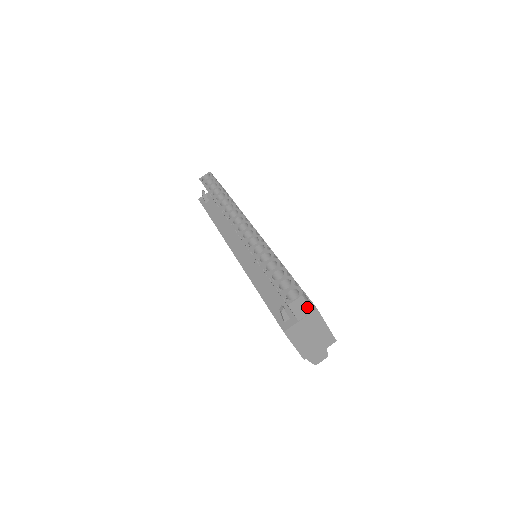
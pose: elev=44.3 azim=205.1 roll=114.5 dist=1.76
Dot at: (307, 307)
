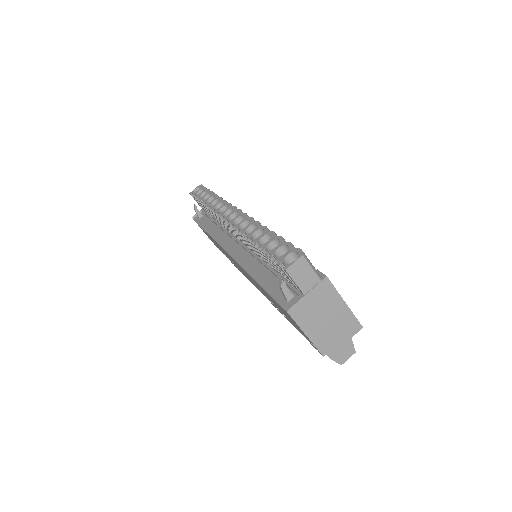
Dot at: (312, 274)
